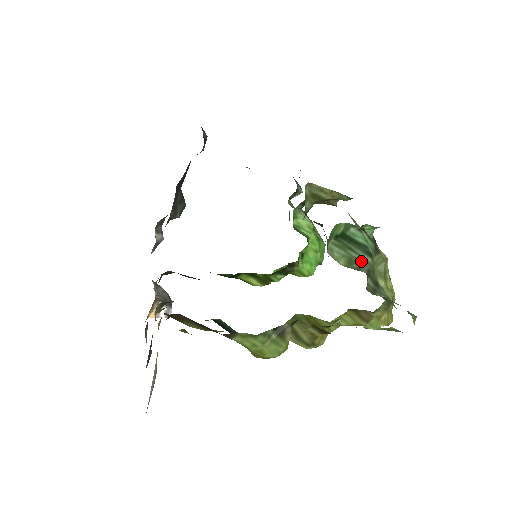
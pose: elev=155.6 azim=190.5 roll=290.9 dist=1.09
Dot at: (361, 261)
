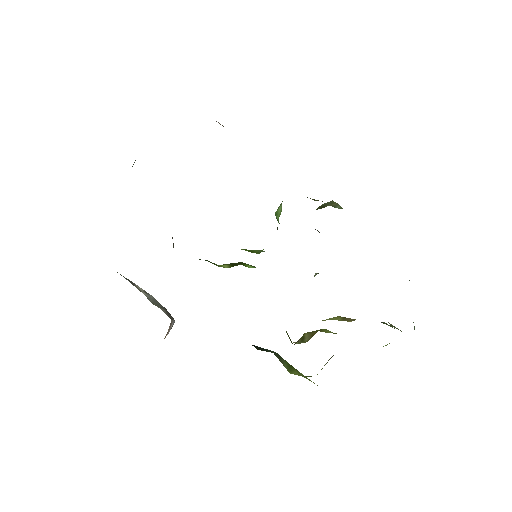
Dot at: occluded
